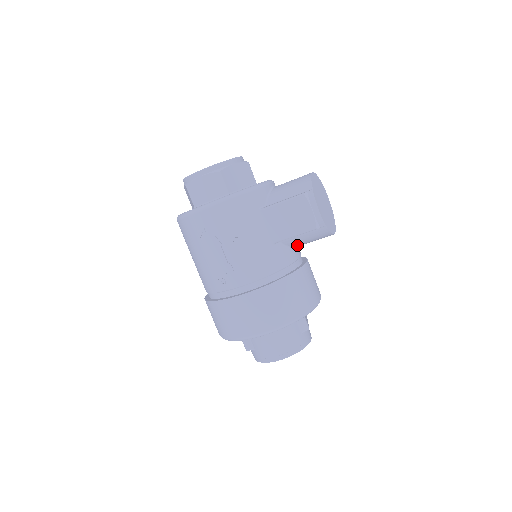
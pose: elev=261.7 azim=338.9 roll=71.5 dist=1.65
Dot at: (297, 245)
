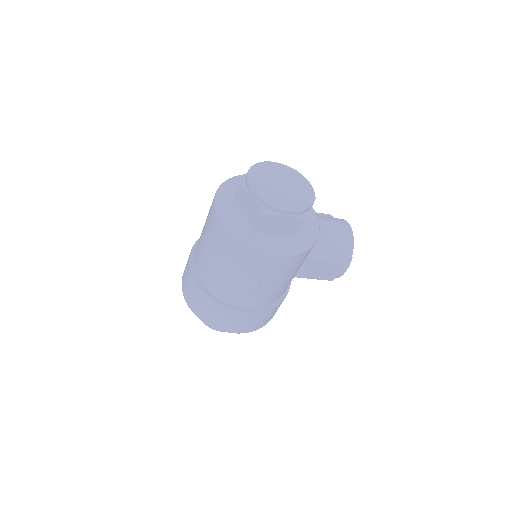
Dot at: occluded
